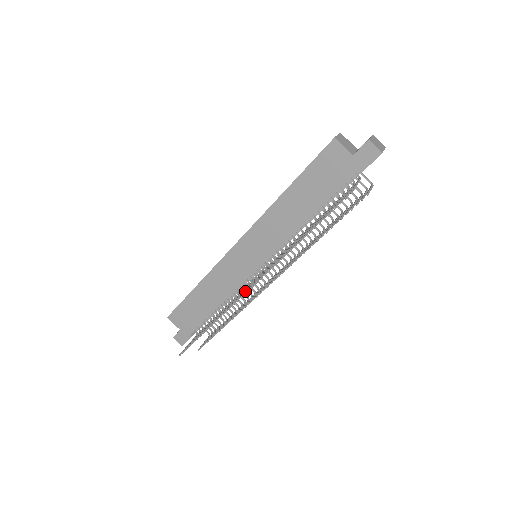
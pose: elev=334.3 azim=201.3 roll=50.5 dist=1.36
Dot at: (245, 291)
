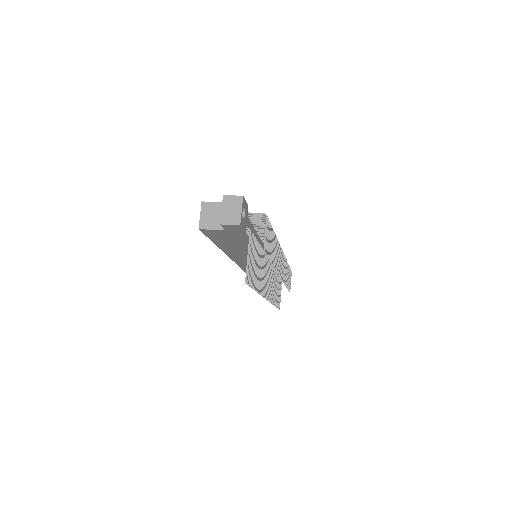
Dot at: occluded
